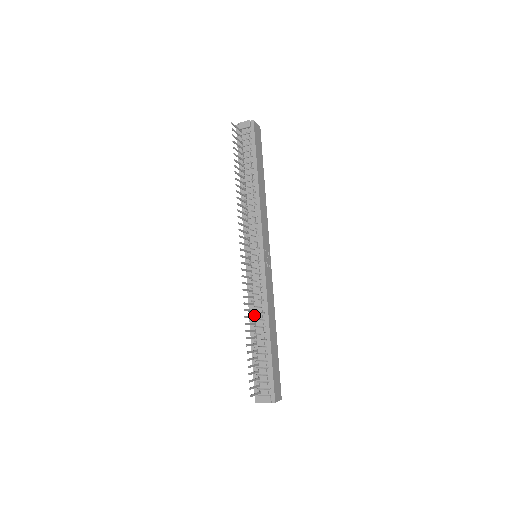
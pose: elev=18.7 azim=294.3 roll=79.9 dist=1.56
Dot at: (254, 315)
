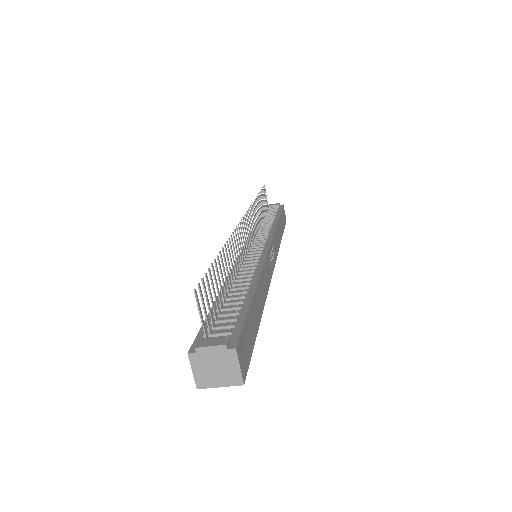
Dot at: (235, 276)
